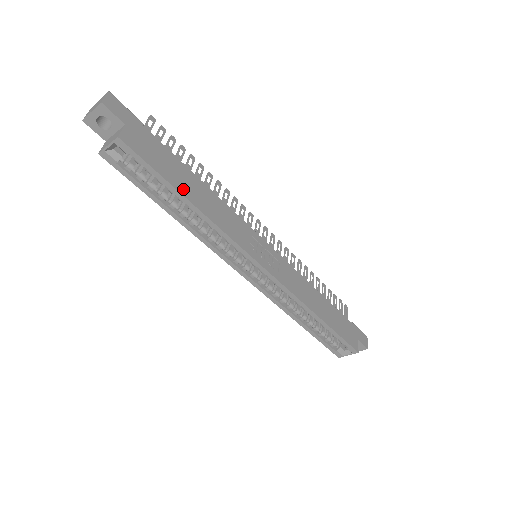
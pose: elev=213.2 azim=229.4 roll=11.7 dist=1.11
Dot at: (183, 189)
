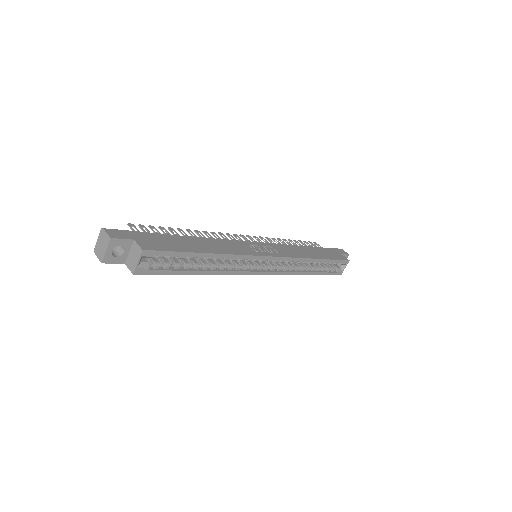
Dot at: (197, 250)
